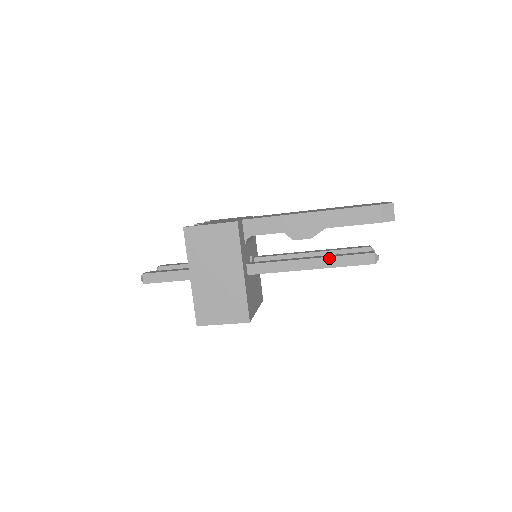
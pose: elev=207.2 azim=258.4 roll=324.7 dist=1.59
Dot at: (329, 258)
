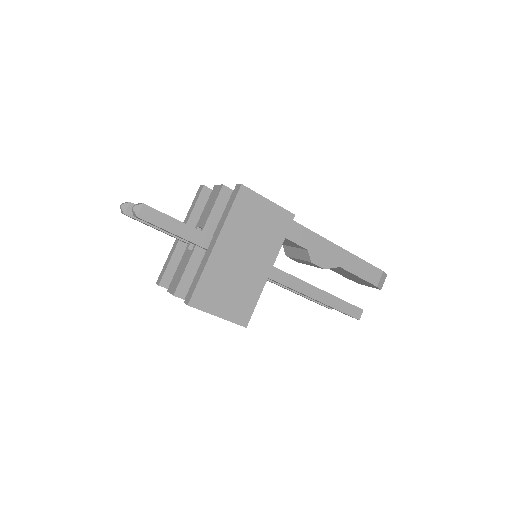
Dot at: (332, 296)
